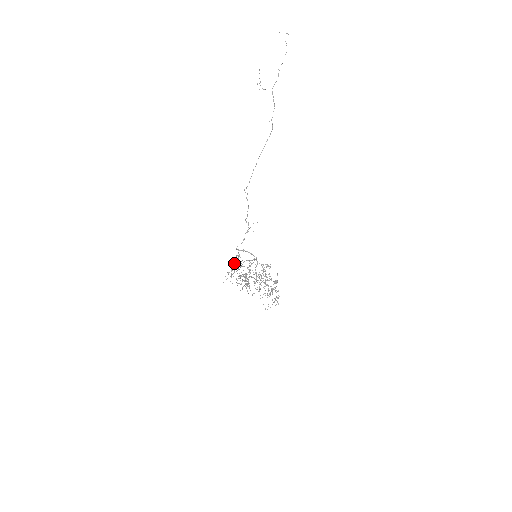
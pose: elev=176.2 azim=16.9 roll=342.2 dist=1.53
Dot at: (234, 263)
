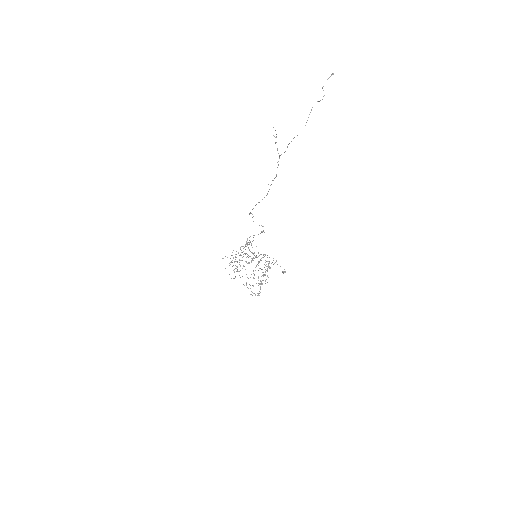
Dot at: (246, 244)
